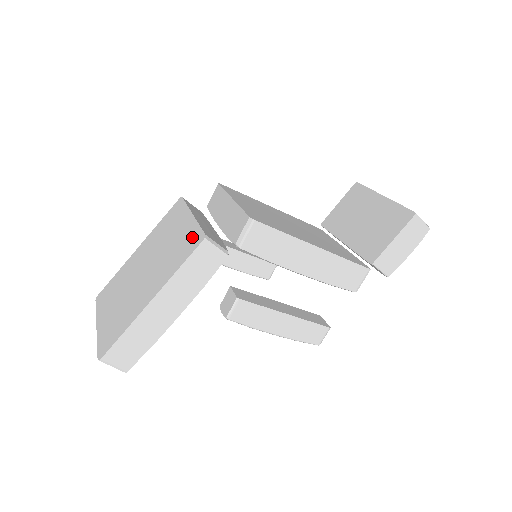
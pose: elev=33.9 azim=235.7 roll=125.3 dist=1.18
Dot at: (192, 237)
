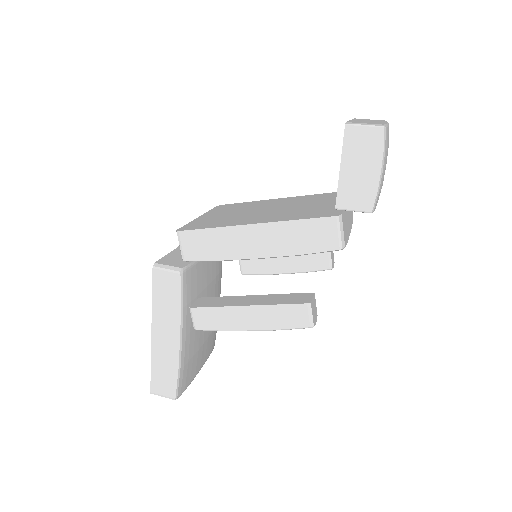
Dot at: occluded
